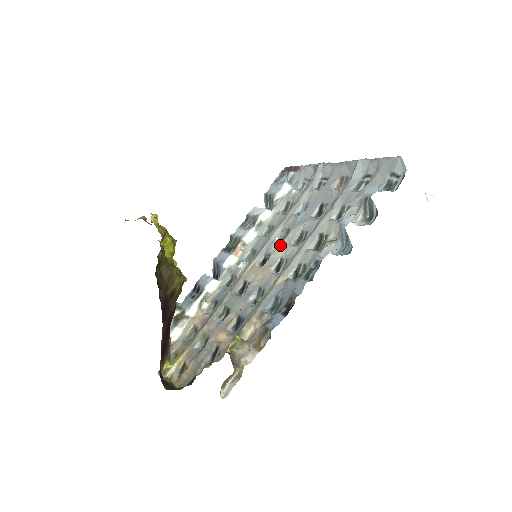
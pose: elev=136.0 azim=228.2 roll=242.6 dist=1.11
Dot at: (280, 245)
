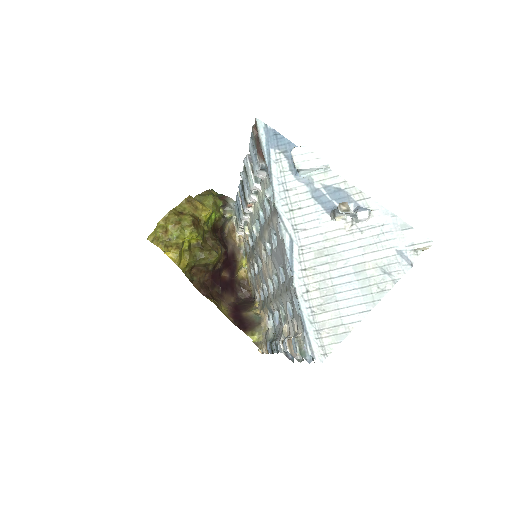
Dot at: (269, 262)
